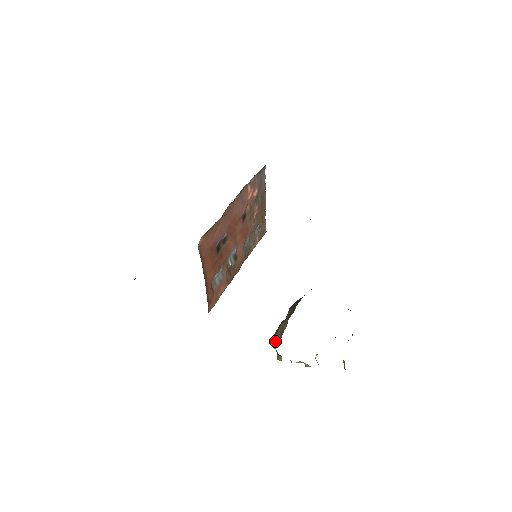
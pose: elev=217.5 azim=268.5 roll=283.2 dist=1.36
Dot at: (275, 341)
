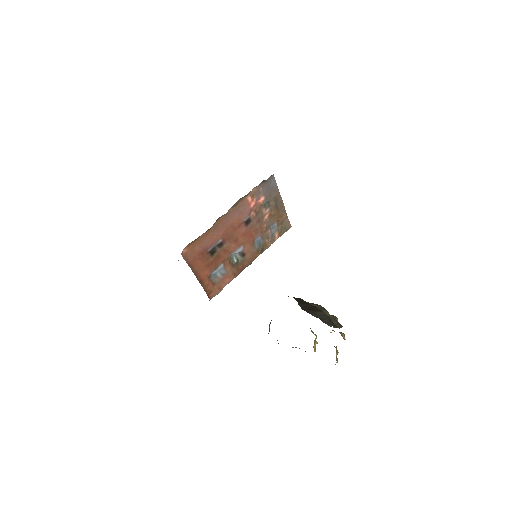
Dot at: (269, 328)
